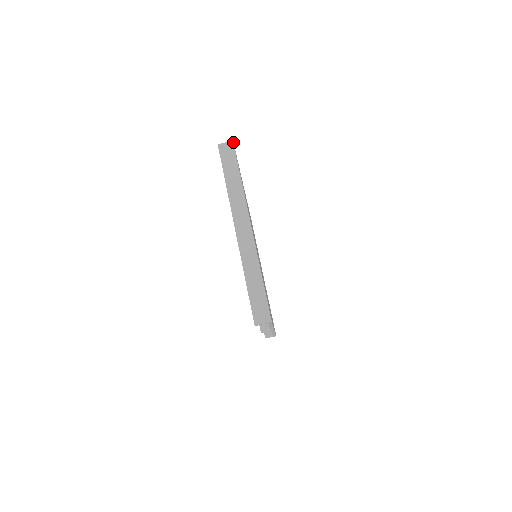
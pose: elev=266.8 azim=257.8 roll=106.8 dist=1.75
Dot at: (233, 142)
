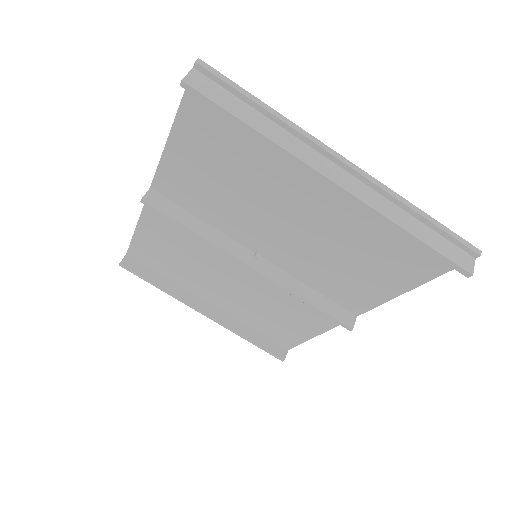
Dot at: (204, 62)
